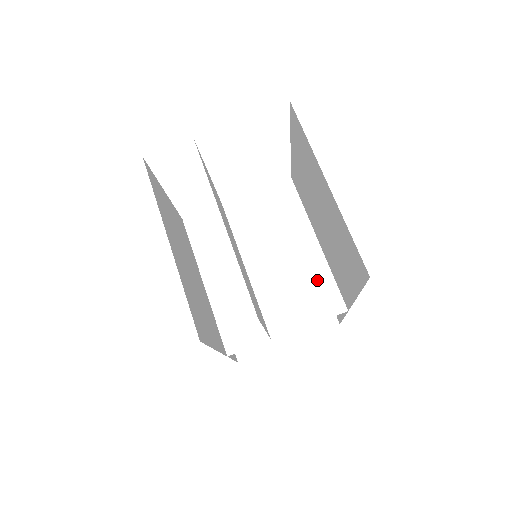
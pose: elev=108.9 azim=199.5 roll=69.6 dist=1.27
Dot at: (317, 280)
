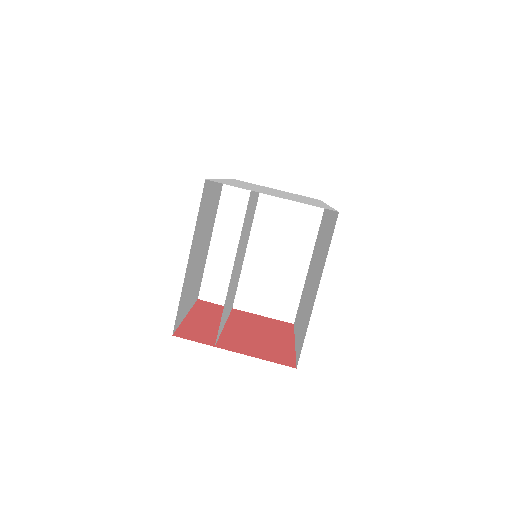
Dot at: (289, 291)
